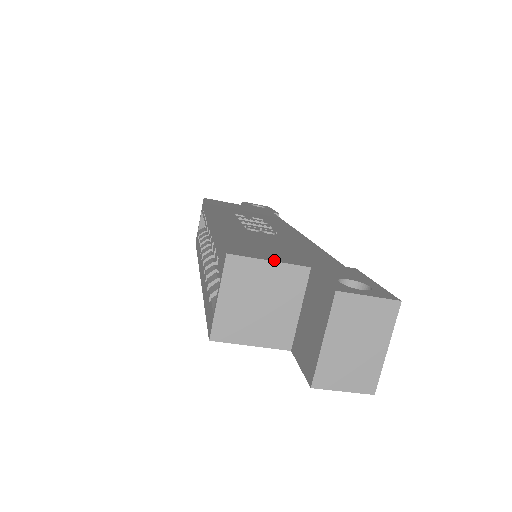
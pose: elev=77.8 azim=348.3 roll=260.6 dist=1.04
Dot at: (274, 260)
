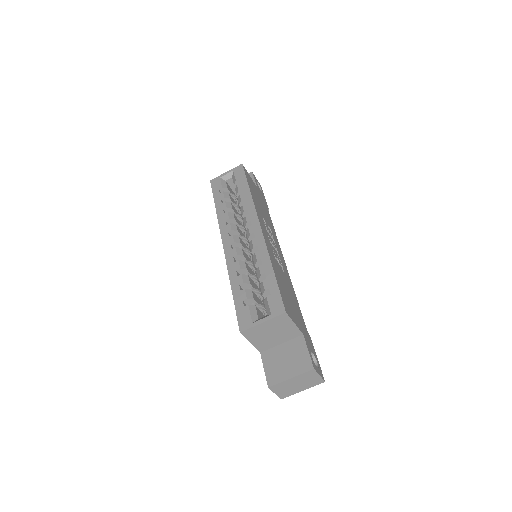
Dot at: (296, 323)
